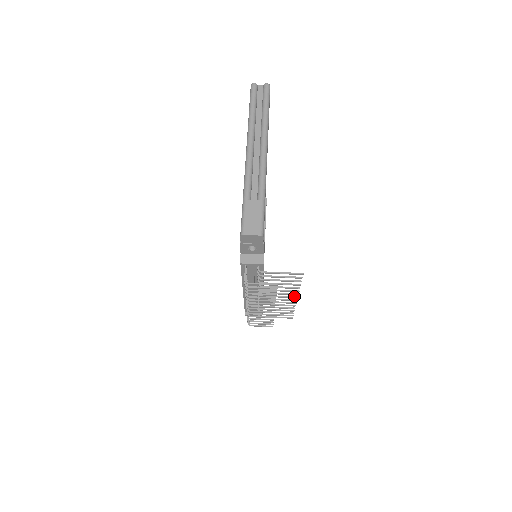
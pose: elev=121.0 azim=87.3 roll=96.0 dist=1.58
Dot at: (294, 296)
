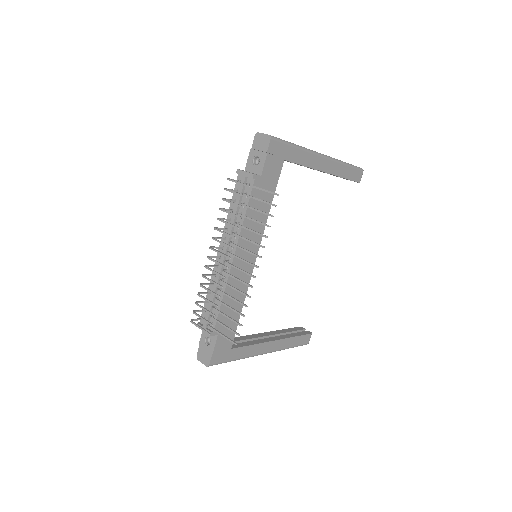
Dot at: (256, 265)
